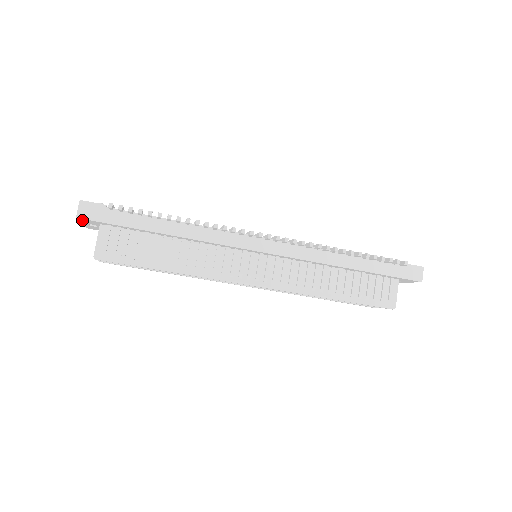
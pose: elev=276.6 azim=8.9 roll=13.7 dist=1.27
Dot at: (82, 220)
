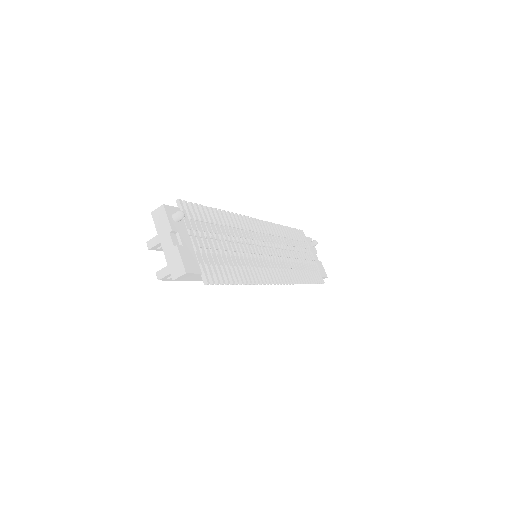
Dot at: (172, 269)
